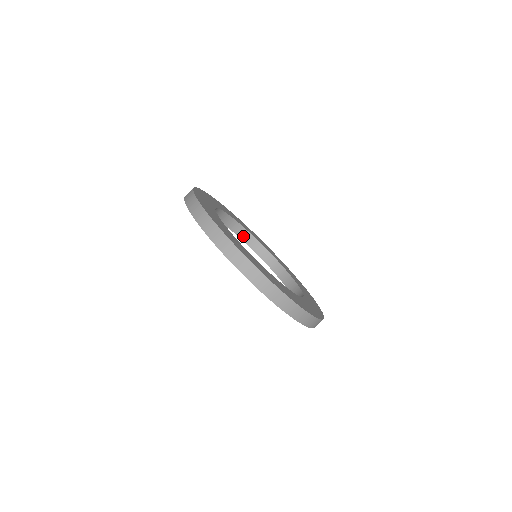
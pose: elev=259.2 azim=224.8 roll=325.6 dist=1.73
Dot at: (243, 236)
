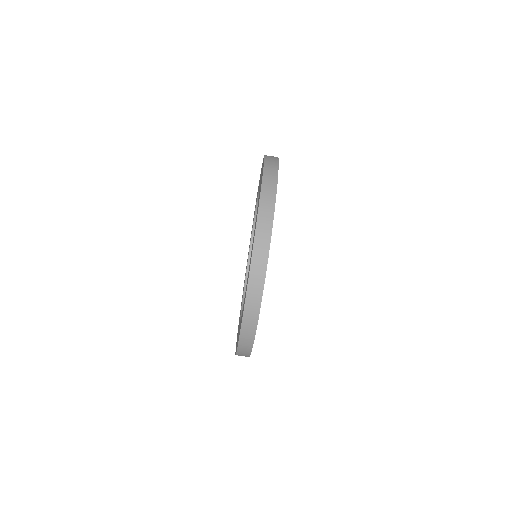
Dot at: occluded
